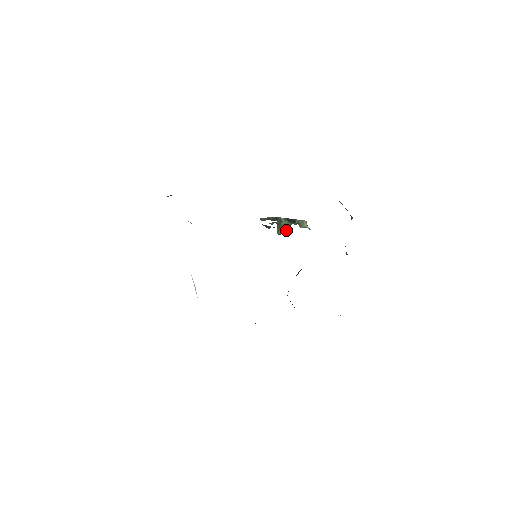
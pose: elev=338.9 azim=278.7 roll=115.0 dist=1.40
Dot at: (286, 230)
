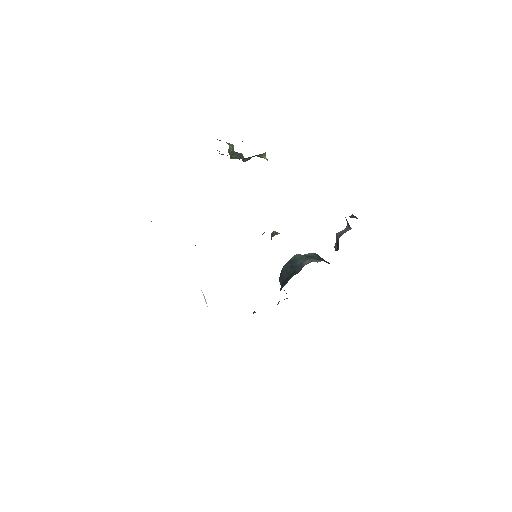
Dot at: occluded
